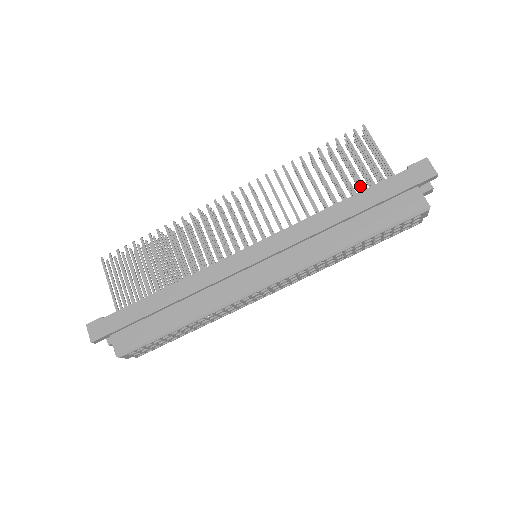
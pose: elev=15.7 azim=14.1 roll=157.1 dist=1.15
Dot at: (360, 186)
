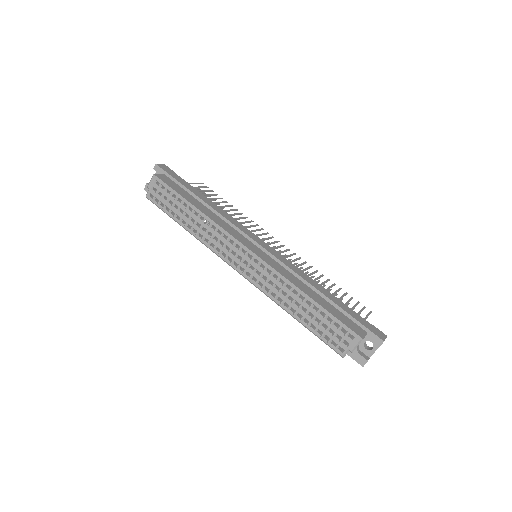
Dot at: occluded
